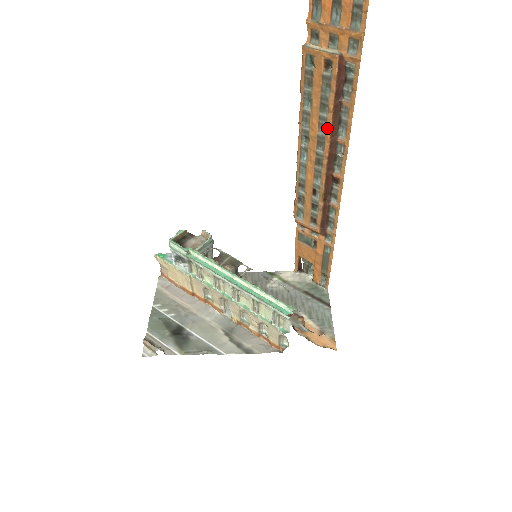
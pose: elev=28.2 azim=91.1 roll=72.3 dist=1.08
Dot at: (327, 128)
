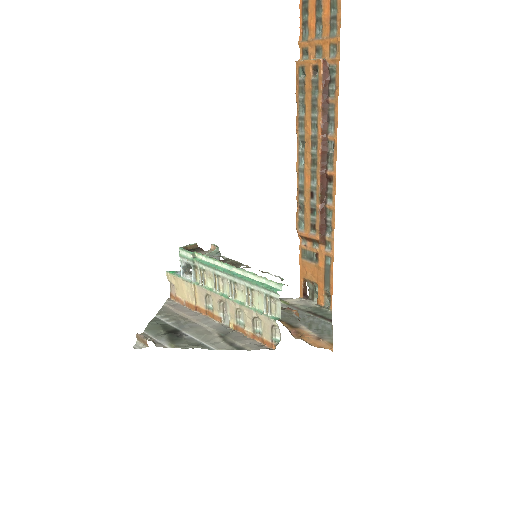
Dot at: (318, 126)
